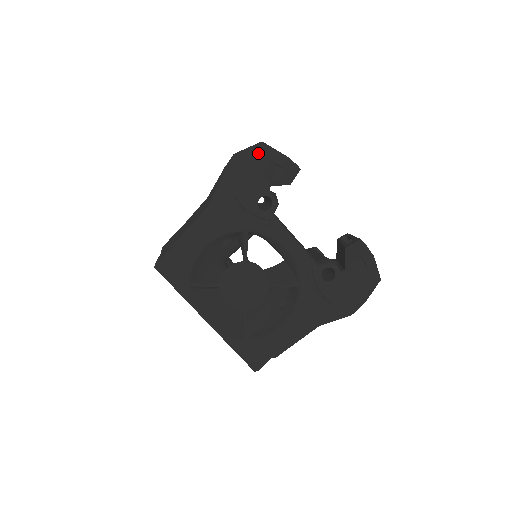
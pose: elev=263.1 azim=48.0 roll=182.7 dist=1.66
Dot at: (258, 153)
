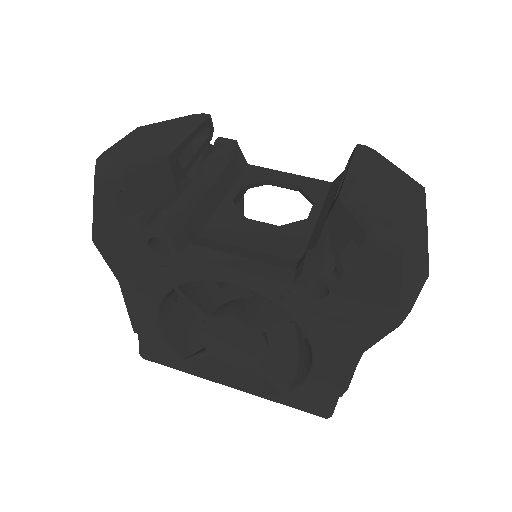
Dot at: occluded
